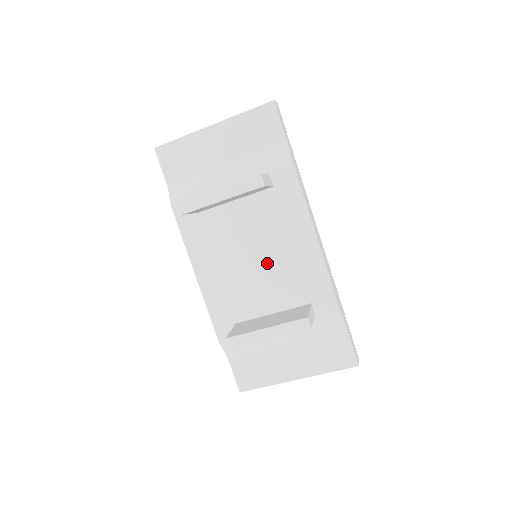
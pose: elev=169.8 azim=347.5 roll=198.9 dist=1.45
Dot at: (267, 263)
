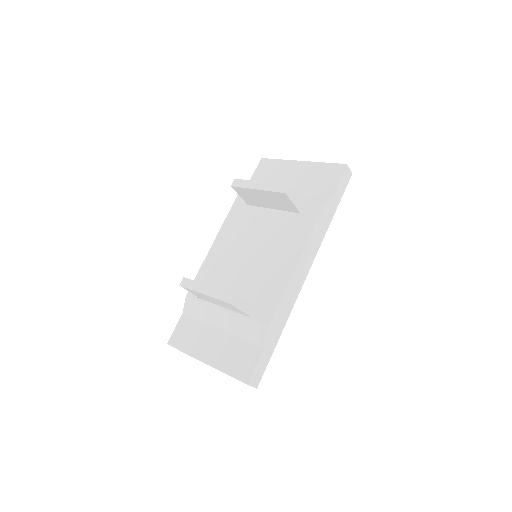
Dot at: (256, 261)
